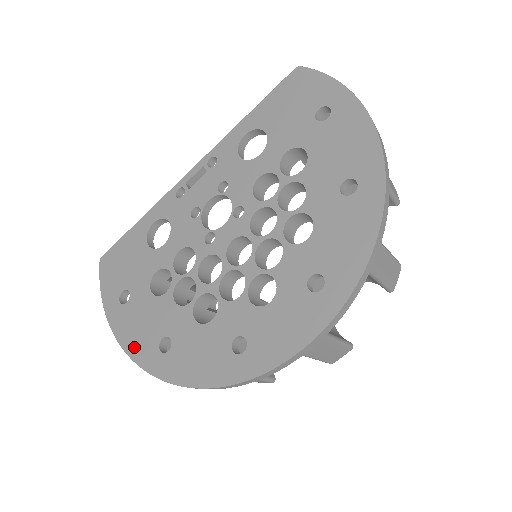
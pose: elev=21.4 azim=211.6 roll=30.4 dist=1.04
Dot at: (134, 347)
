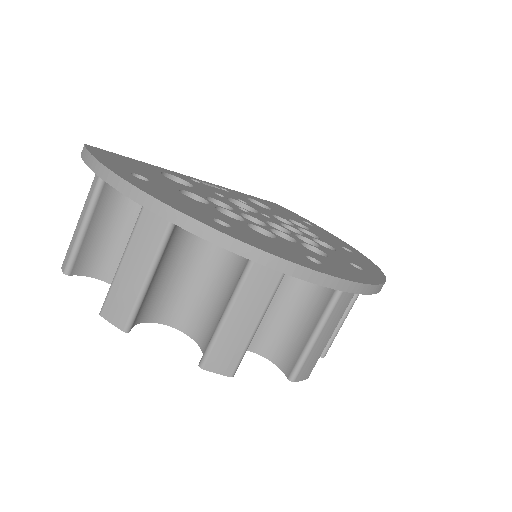
Dot at: (172, 203)
